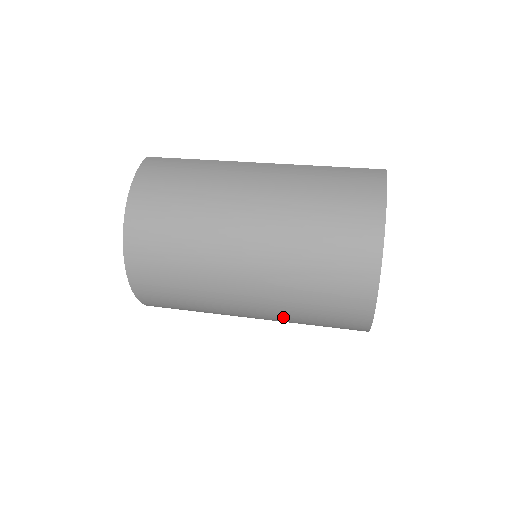
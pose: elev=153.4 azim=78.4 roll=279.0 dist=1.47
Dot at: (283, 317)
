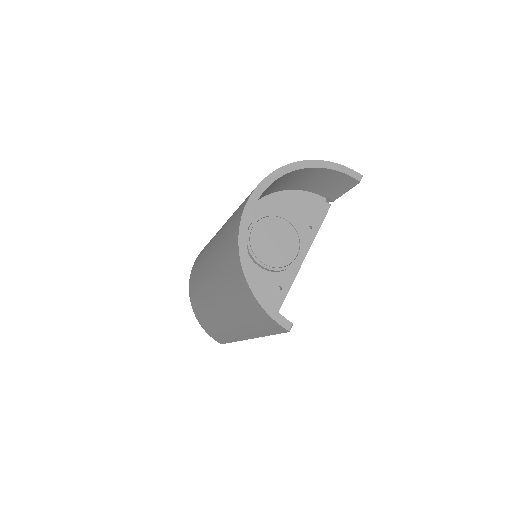
Dot at: (216, 261)
